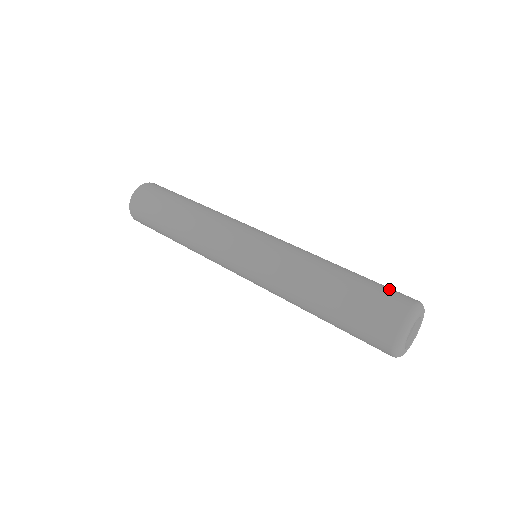
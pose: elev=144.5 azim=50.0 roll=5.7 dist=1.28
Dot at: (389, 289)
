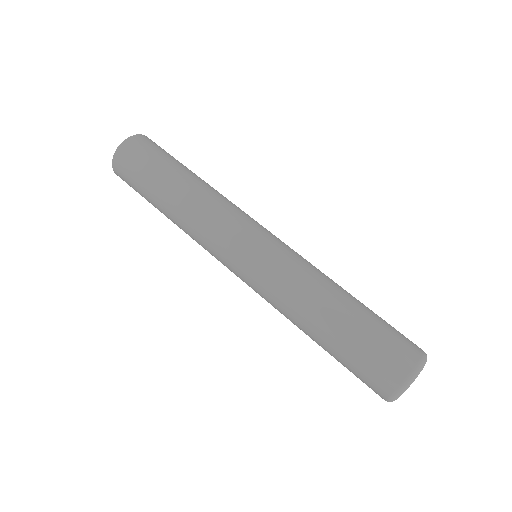
Dot at: (394, 337)
